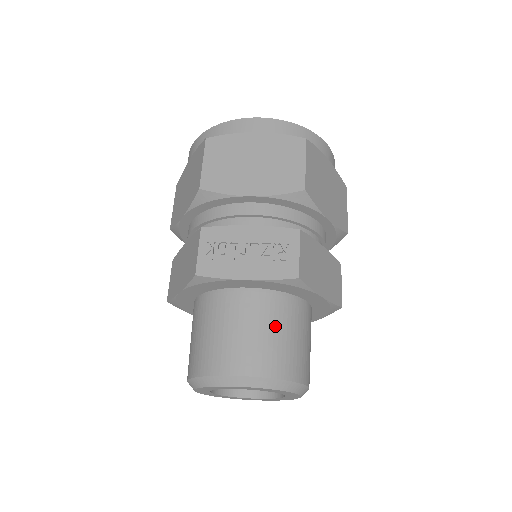
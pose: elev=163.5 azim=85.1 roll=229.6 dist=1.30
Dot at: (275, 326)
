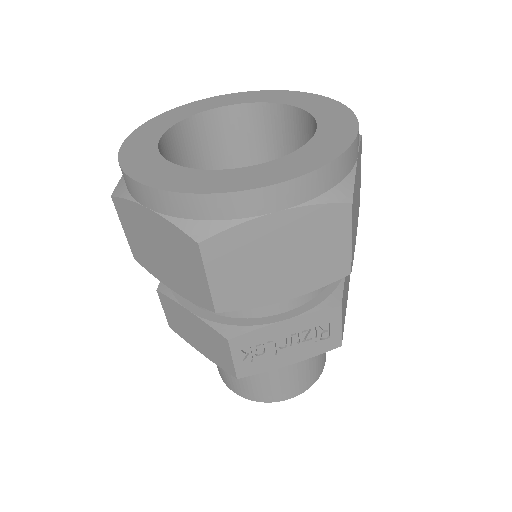
Dot at: (310, 358)
